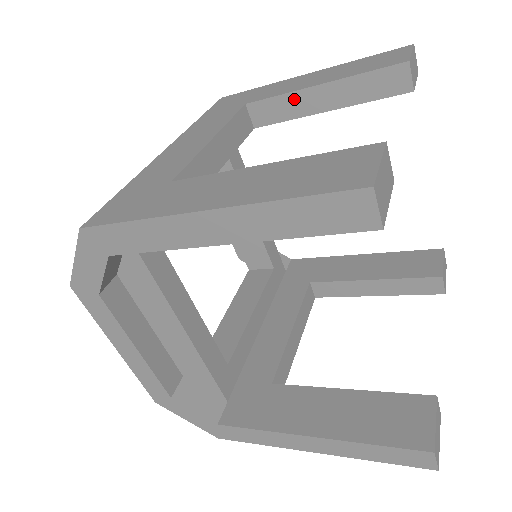
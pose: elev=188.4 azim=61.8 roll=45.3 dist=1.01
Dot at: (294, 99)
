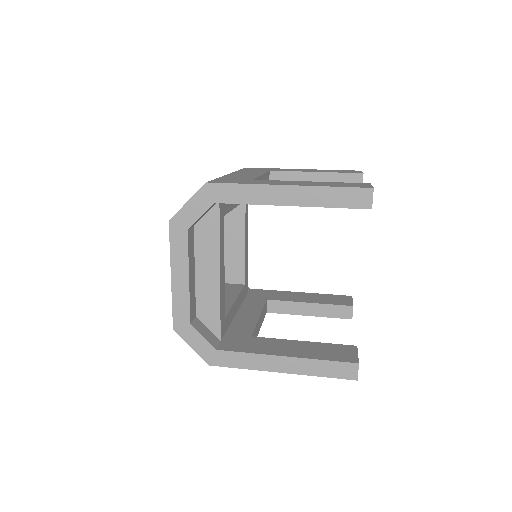
Dot at: (299, 176)
